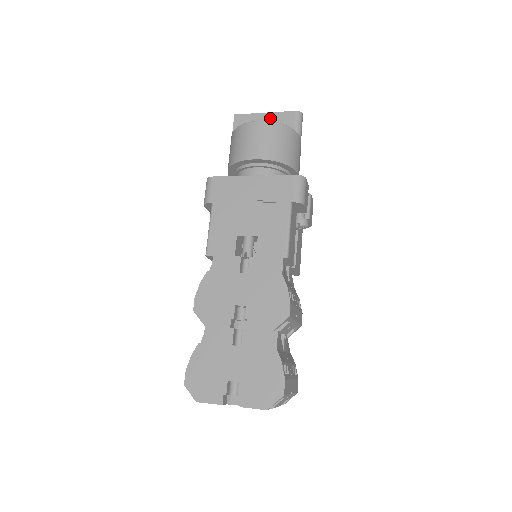
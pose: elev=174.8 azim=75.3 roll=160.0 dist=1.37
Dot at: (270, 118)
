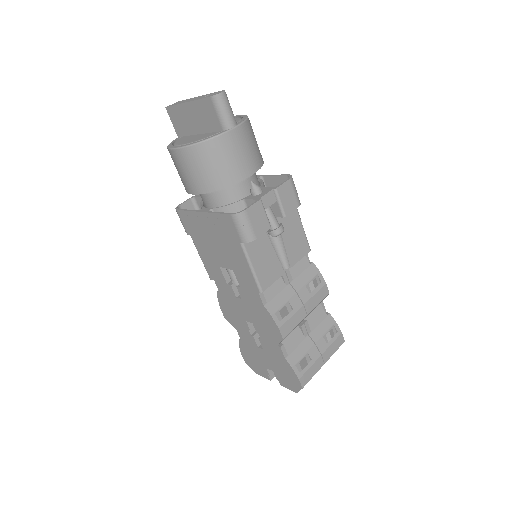
Dot at: (194, 110)
